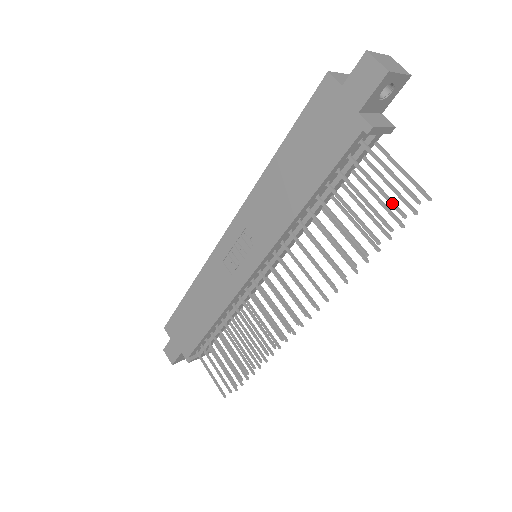
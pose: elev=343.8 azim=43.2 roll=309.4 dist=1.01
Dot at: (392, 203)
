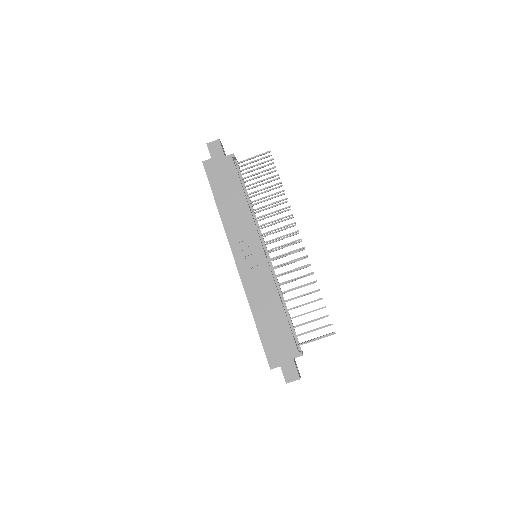
Dot at: (265, 161)
